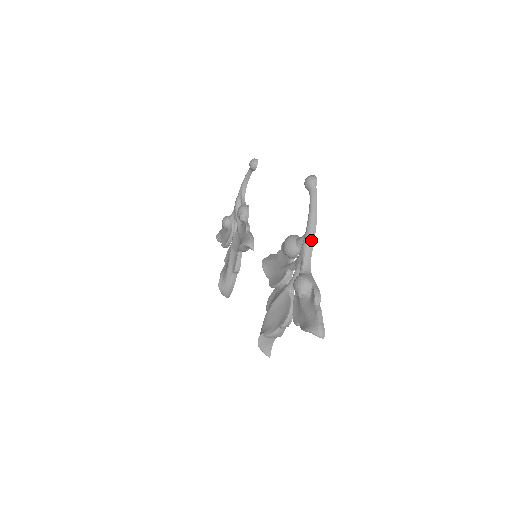
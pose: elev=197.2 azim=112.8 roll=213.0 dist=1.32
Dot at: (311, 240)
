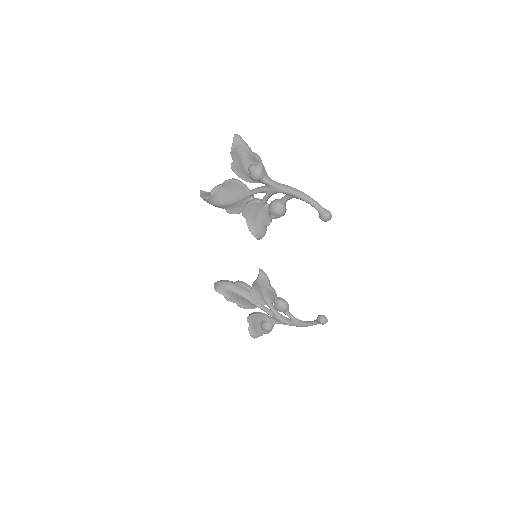
Dot at: (291, 325)
